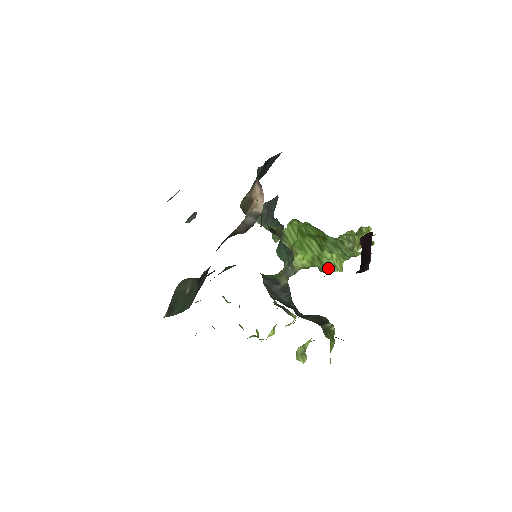
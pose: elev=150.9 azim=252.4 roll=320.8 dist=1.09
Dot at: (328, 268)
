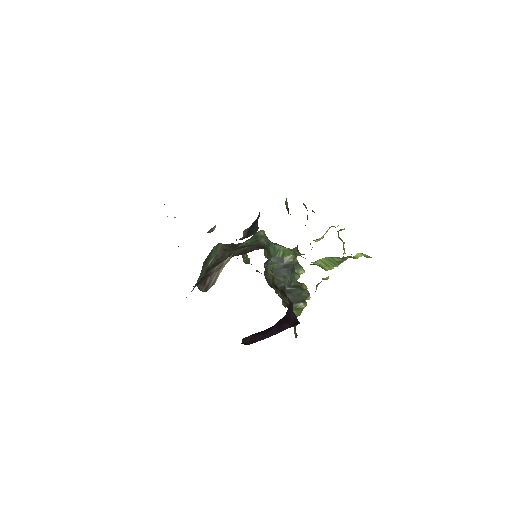
Dot at: (320, 266)
